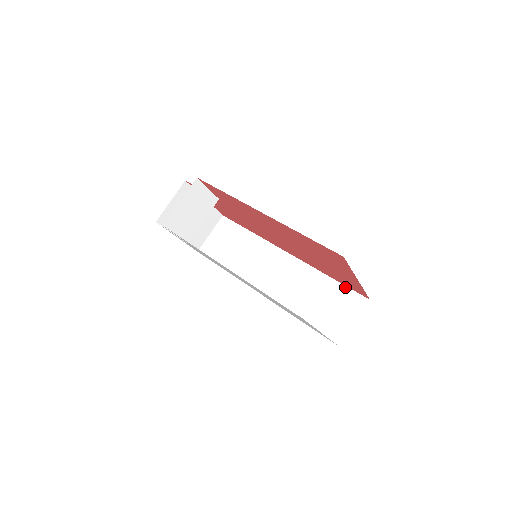
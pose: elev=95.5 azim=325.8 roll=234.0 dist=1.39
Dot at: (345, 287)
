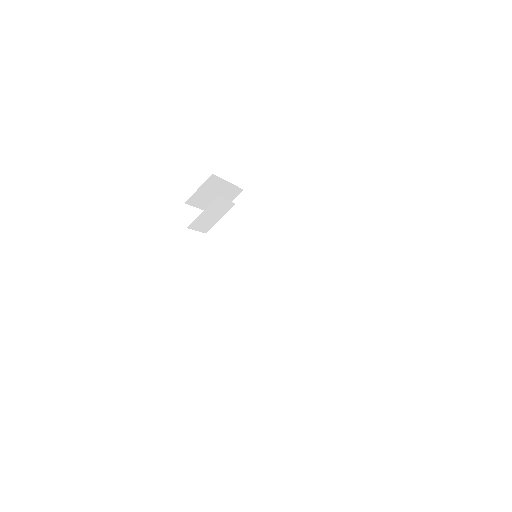
Dot at: (321, 289)
